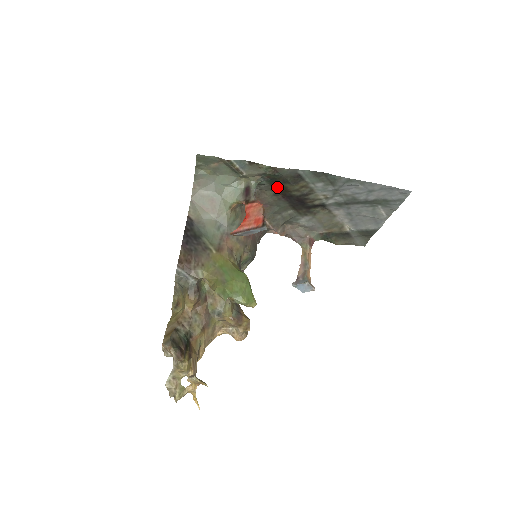
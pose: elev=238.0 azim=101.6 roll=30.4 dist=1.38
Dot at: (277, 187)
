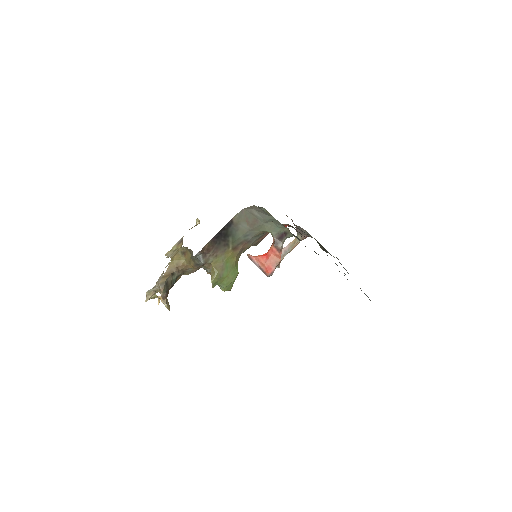
Dot at: occluded
